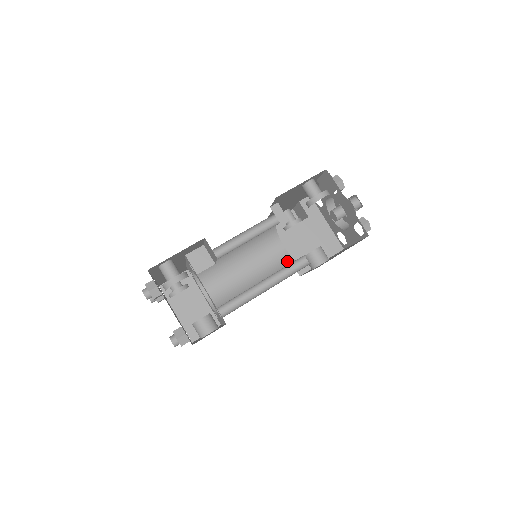
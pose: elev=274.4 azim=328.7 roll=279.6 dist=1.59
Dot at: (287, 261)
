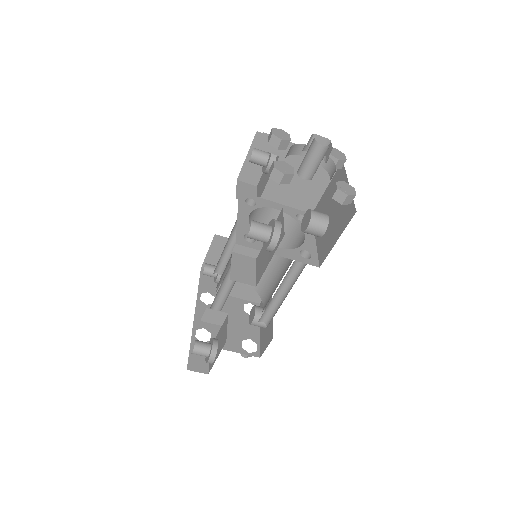
Dot at: (289, 223)
